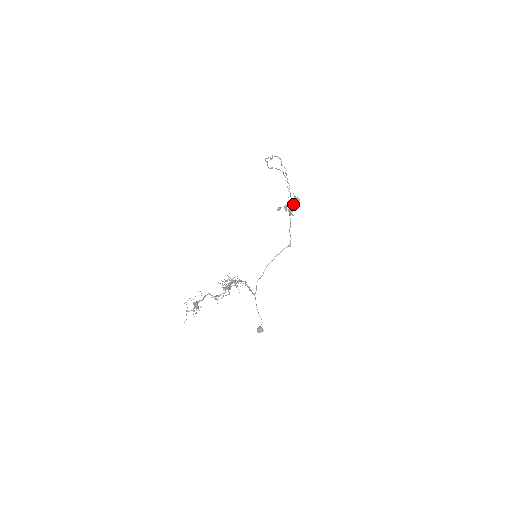
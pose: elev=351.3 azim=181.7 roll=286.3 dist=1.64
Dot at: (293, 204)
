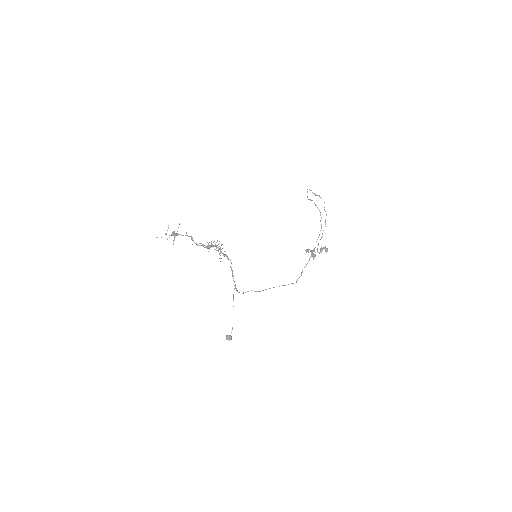
Dot at: (320, 251)
